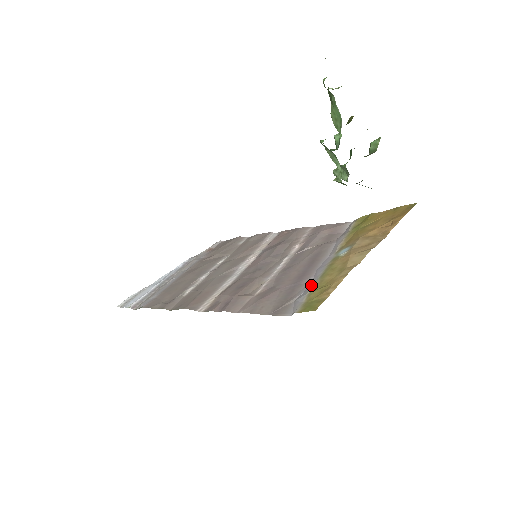
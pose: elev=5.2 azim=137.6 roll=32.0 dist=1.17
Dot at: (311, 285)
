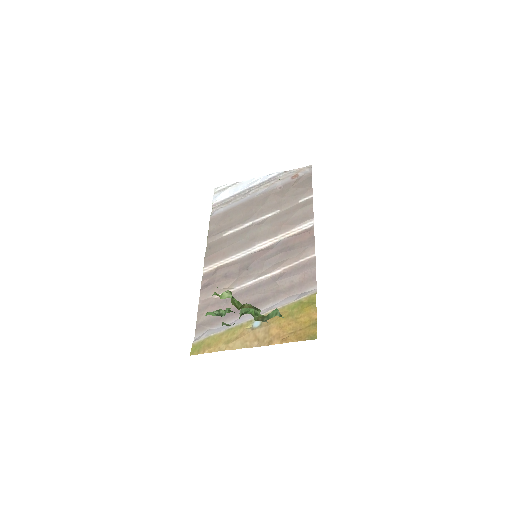
Dot at: (222, 329)
